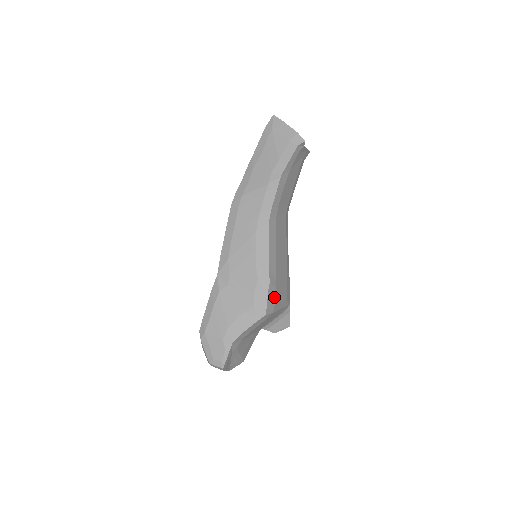
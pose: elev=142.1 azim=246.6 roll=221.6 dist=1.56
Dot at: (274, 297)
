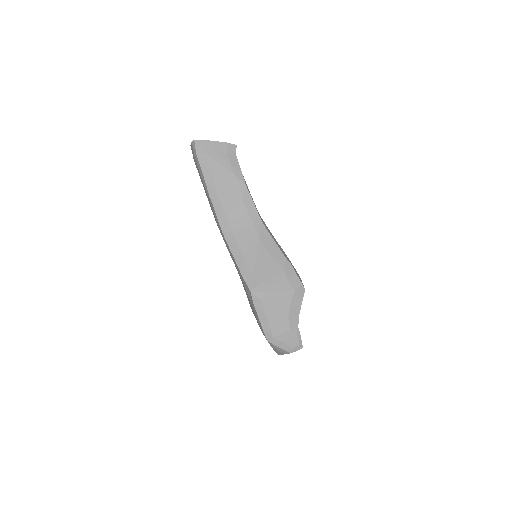
Dot at: (297, 273)
